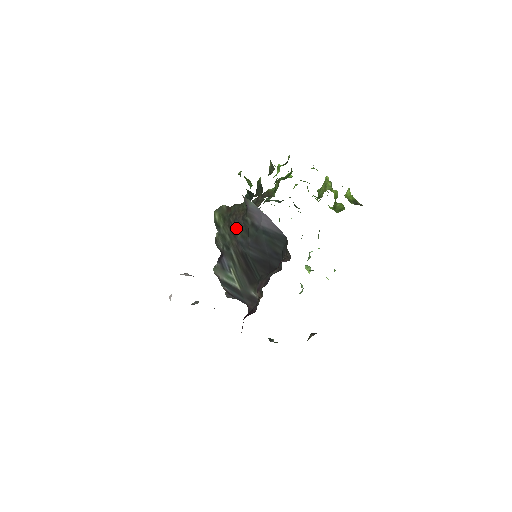
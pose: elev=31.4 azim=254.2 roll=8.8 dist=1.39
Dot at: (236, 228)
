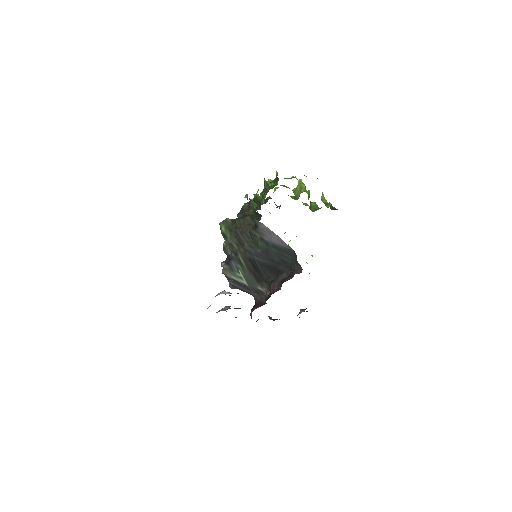
Dot at: (243, 239)
